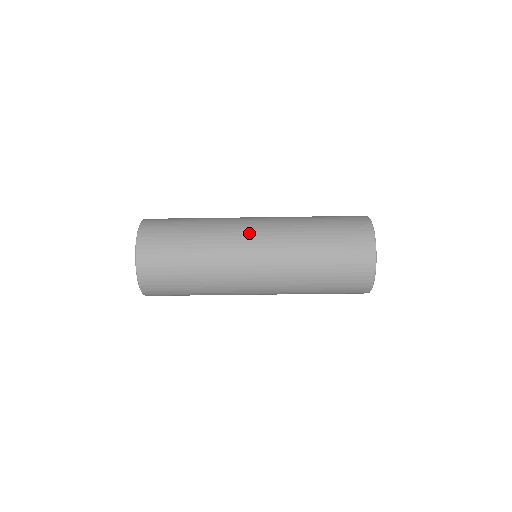
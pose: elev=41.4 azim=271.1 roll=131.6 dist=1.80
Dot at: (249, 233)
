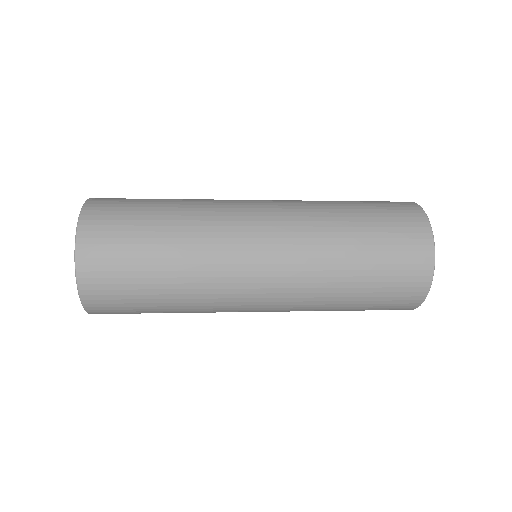
Dot at: (253, 246)
